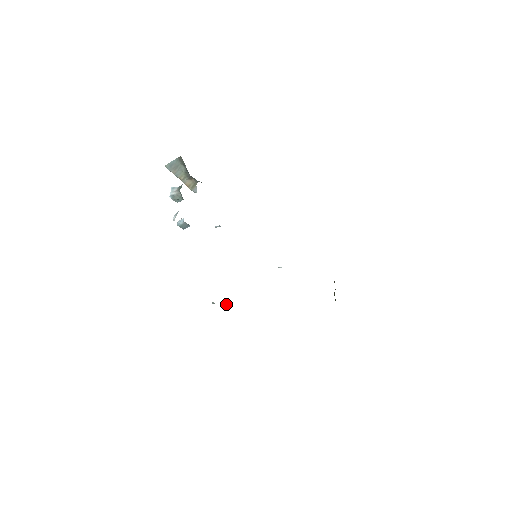
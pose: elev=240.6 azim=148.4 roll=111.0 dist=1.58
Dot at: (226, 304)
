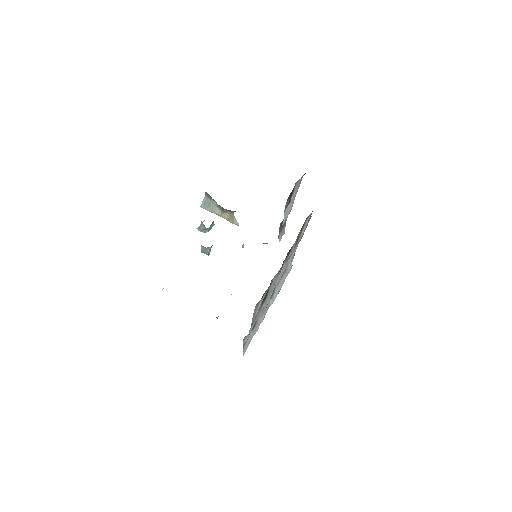
Dot at: occluded
